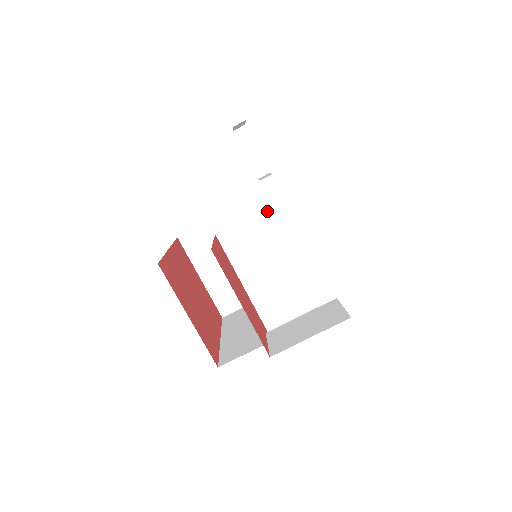
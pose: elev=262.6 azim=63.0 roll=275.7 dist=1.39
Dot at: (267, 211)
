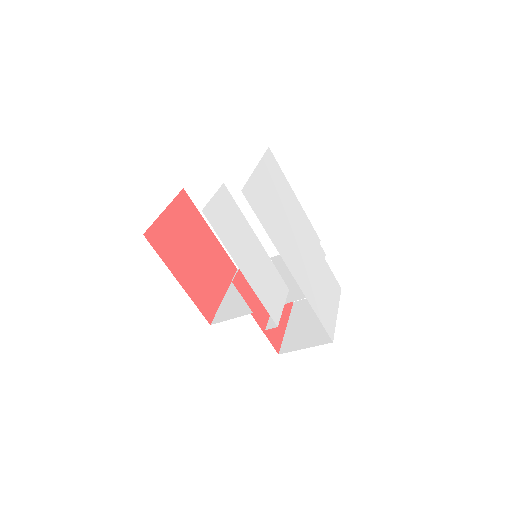
Dot at: (290, 301)
